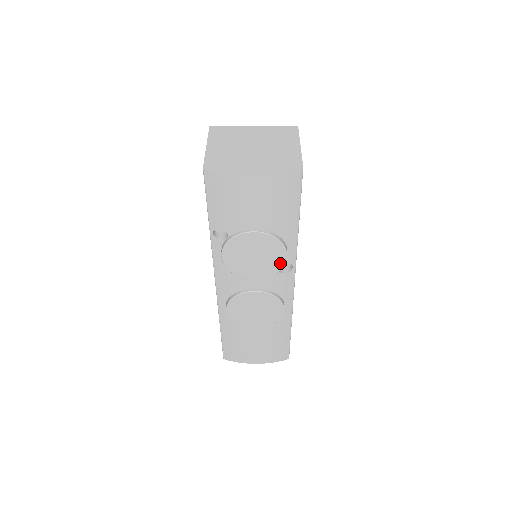
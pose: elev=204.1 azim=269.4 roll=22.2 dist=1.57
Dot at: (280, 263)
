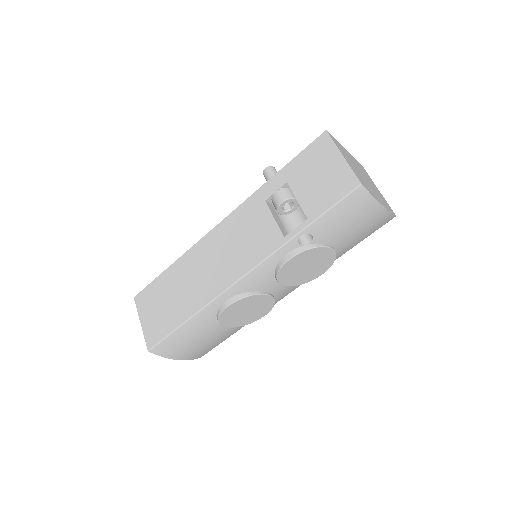
Dot at: (312, 278)
